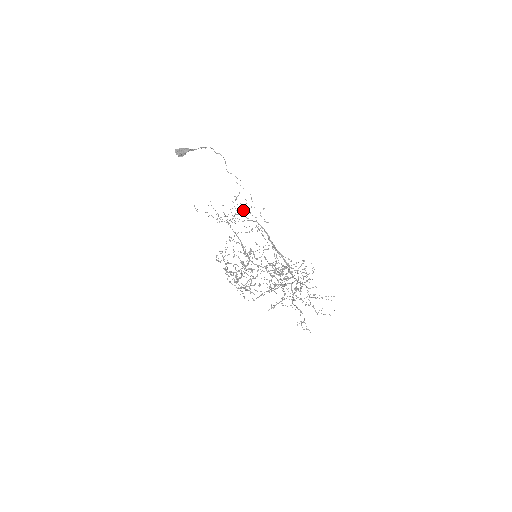
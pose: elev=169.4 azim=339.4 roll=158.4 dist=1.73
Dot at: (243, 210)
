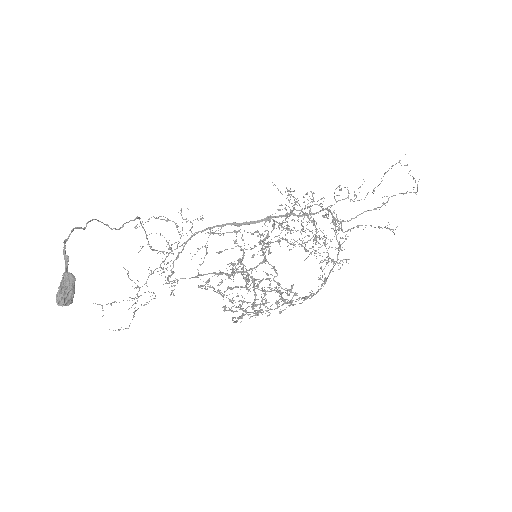
Dot at: occluded
